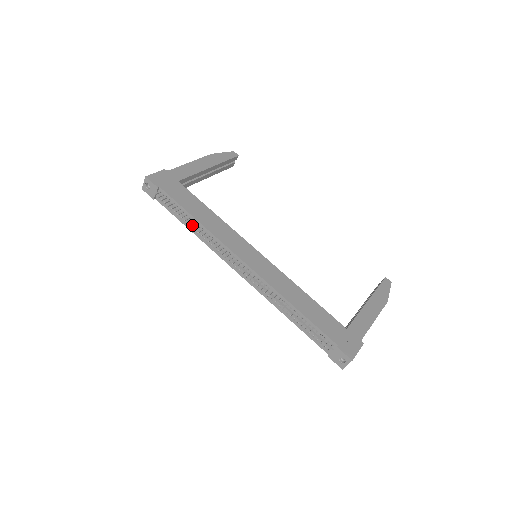
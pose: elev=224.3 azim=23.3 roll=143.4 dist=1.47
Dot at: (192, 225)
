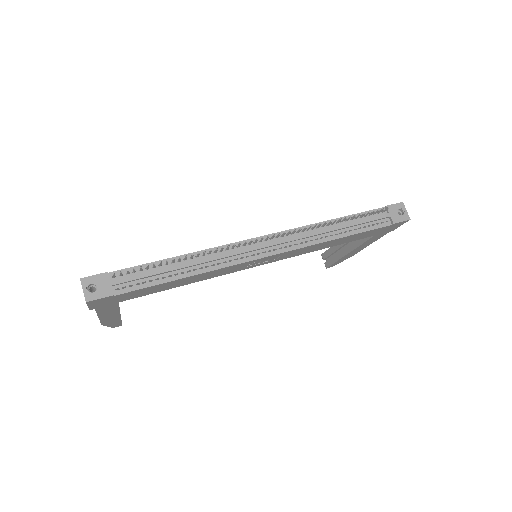
Dot at: (185, 256)
